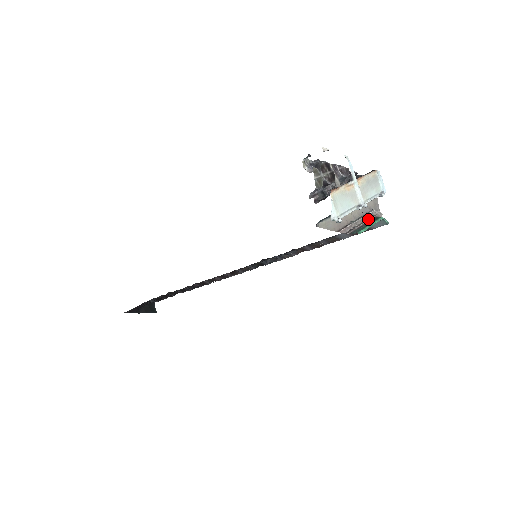
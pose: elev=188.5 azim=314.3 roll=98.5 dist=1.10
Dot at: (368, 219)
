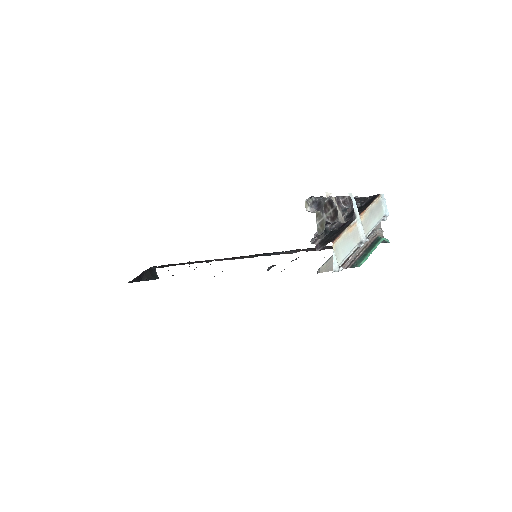
Dot at: (369, 242)
